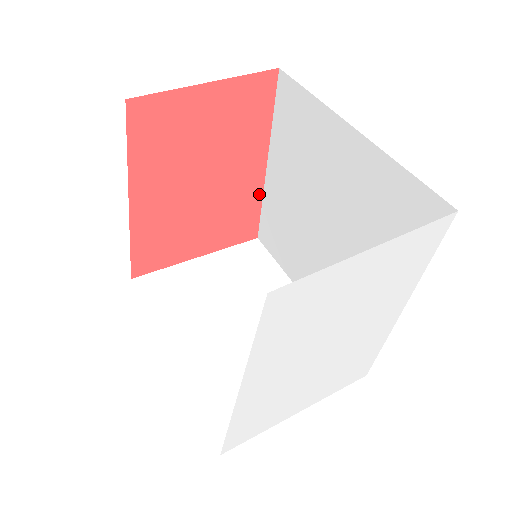
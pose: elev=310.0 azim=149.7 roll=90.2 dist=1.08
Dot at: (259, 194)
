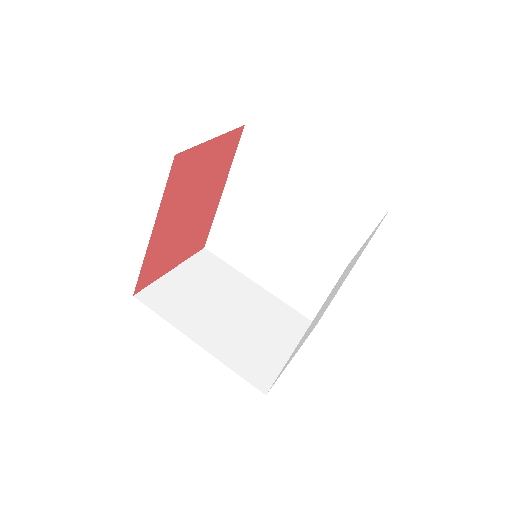
Dot at: (214, 213)
